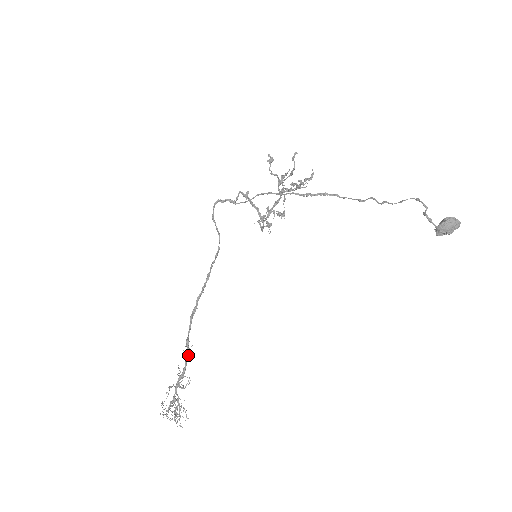
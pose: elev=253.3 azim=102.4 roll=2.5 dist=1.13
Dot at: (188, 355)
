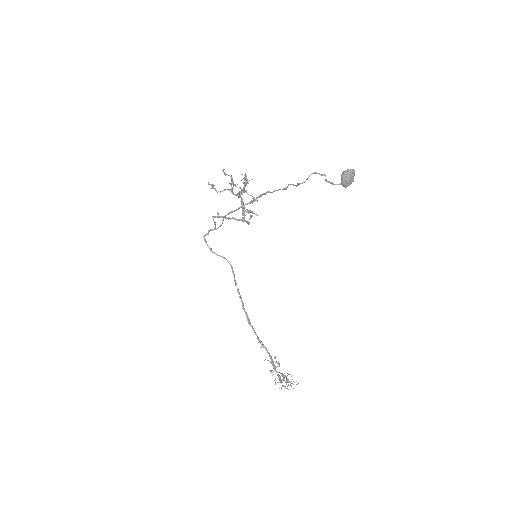
Dot at: (265, 348)
